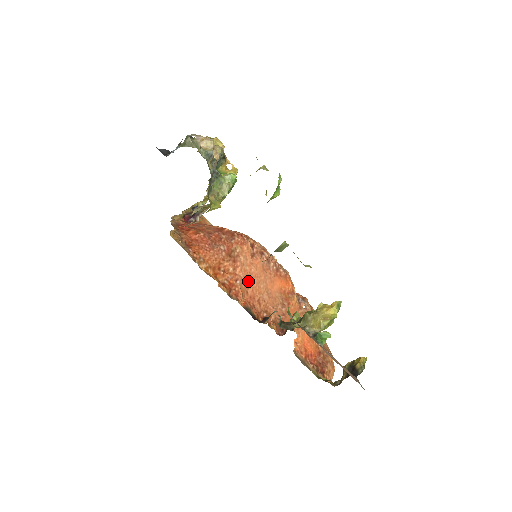
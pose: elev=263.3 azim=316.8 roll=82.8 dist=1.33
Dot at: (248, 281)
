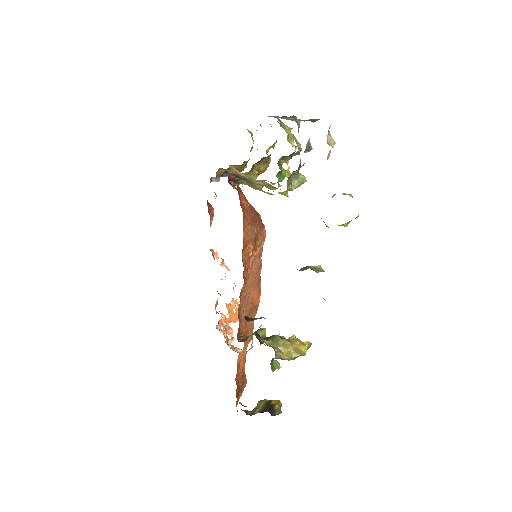
Dot at: (249, 274)
